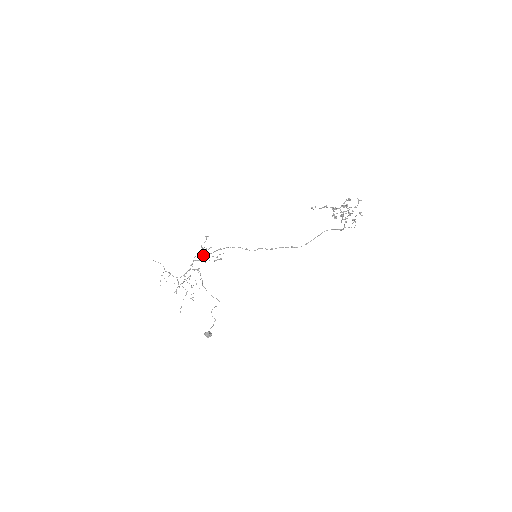
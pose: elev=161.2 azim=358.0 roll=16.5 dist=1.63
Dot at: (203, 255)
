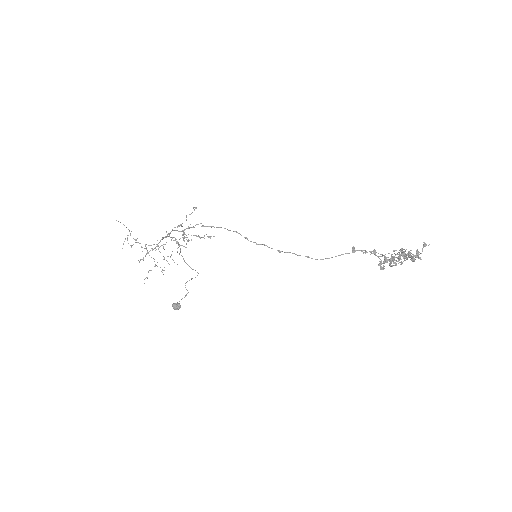
Dot at: (183, 240)
